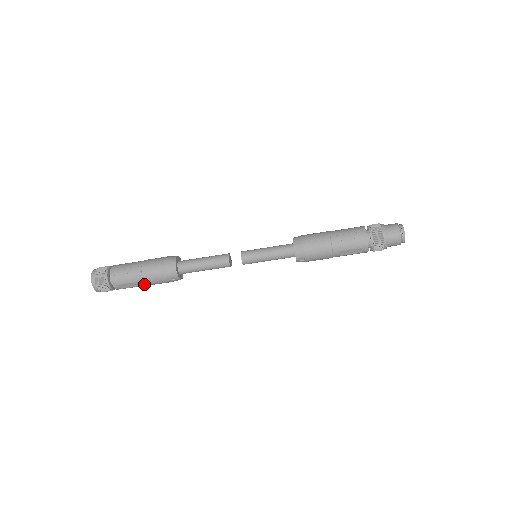
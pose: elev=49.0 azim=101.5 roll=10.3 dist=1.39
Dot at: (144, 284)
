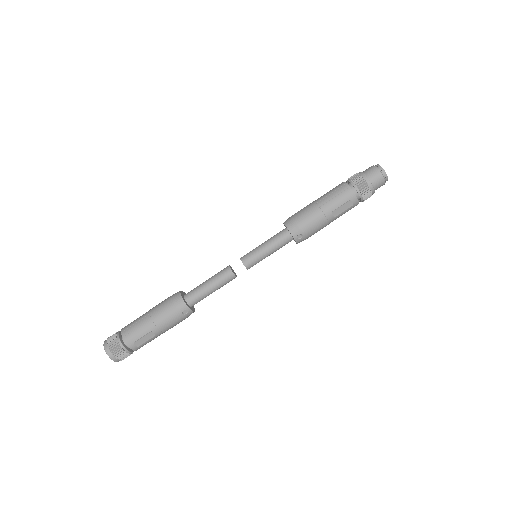
Dot at: (159, 332)
